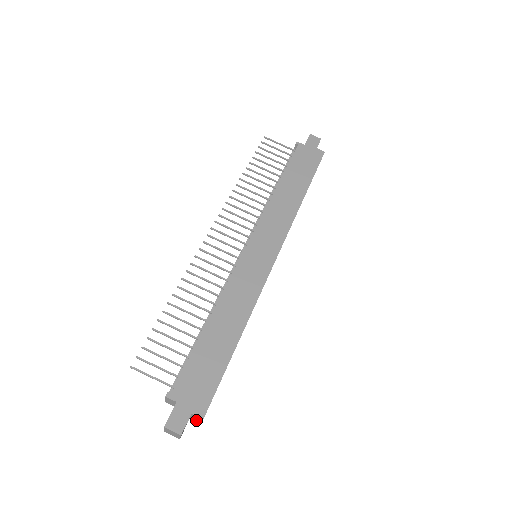
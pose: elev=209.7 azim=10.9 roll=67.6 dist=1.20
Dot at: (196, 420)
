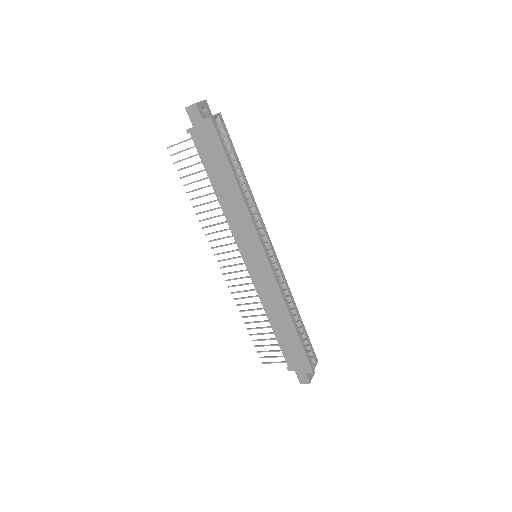
Dot at: (313, 364)
